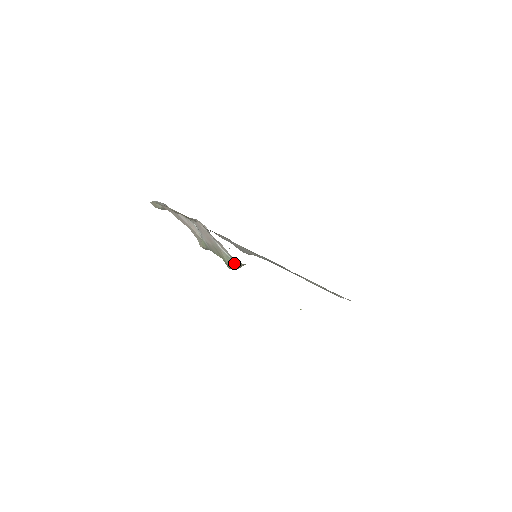
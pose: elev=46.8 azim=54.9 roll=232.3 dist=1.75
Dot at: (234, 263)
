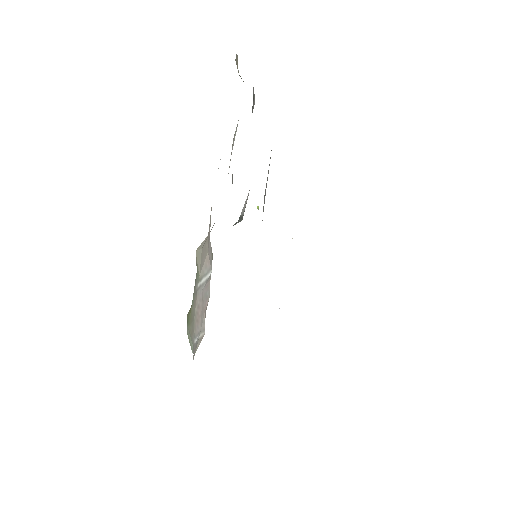
Dot at: (191, 346)
